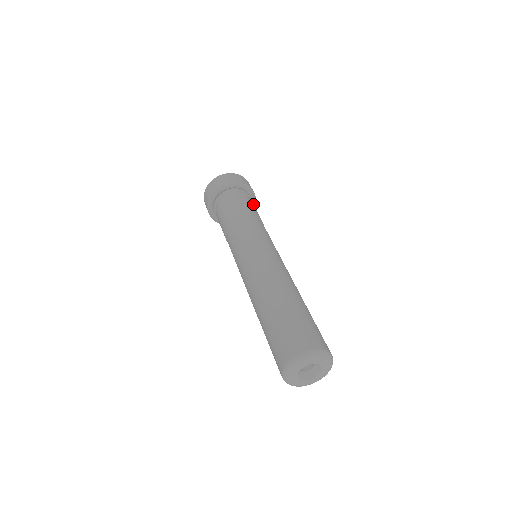
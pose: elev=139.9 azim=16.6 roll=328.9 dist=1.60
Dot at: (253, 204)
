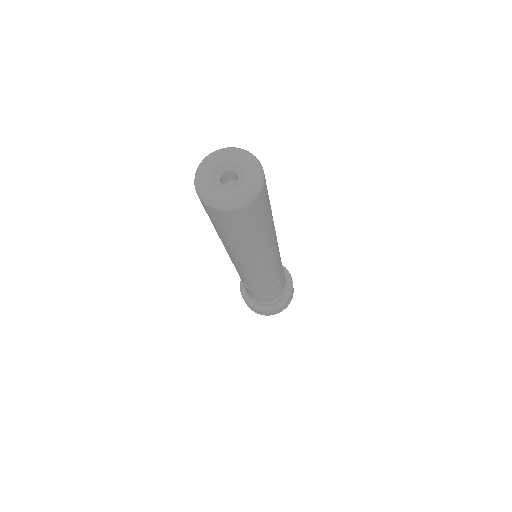
Dot at: (287, 294)
